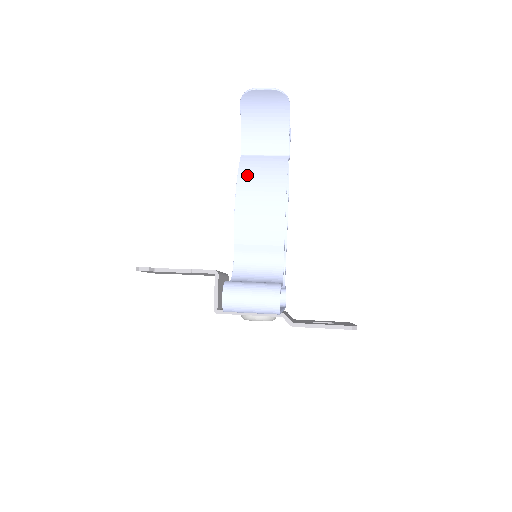
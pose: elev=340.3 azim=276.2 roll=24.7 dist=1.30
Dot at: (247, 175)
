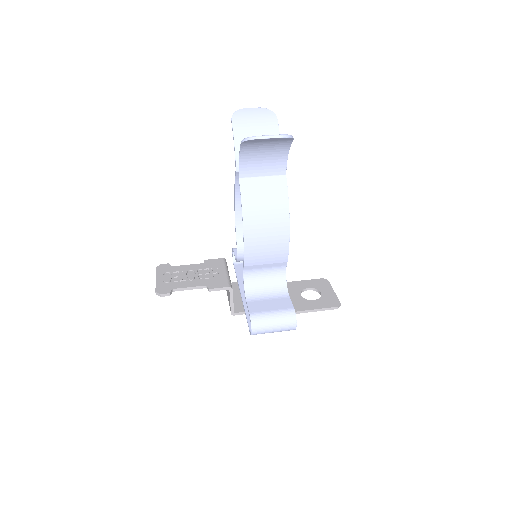
Dot at: (251, 207)
